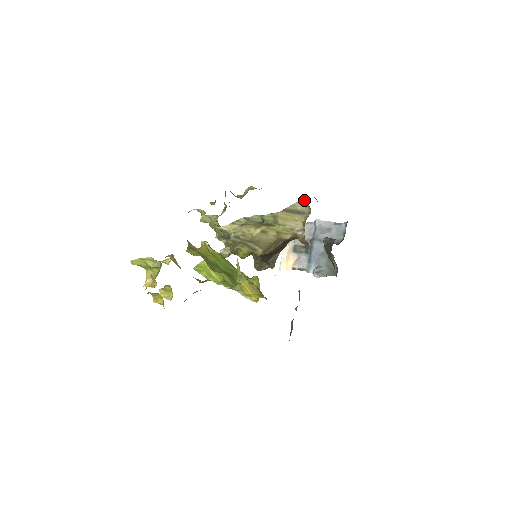
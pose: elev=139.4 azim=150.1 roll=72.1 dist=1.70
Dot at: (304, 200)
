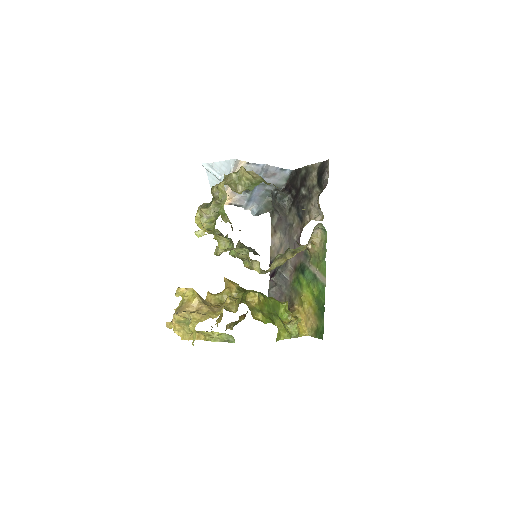
Dot at: (321, 223)
